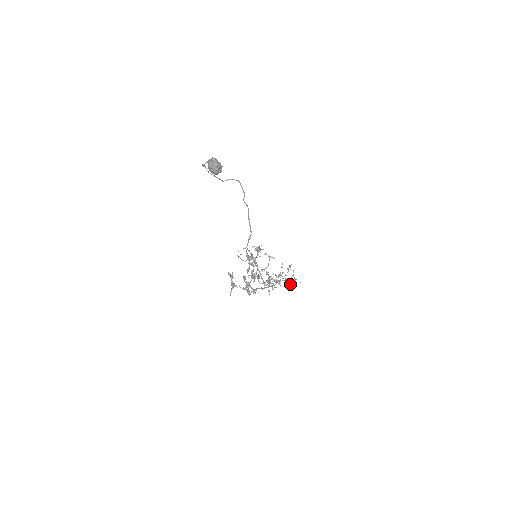
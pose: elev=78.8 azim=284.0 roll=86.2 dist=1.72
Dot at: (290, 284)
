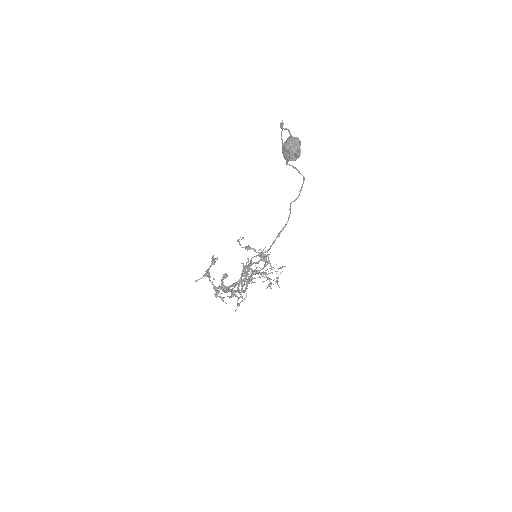
Dot at: (268, 285)
